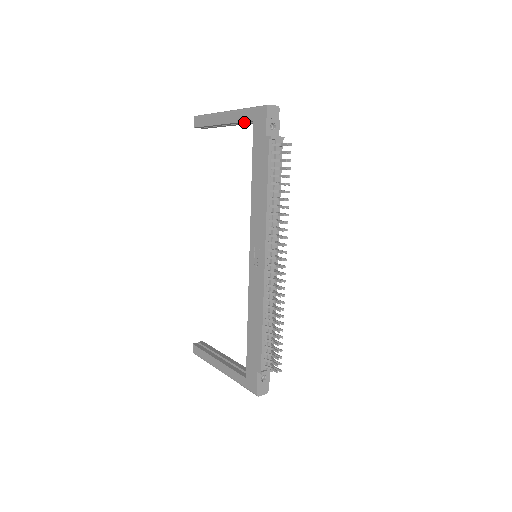
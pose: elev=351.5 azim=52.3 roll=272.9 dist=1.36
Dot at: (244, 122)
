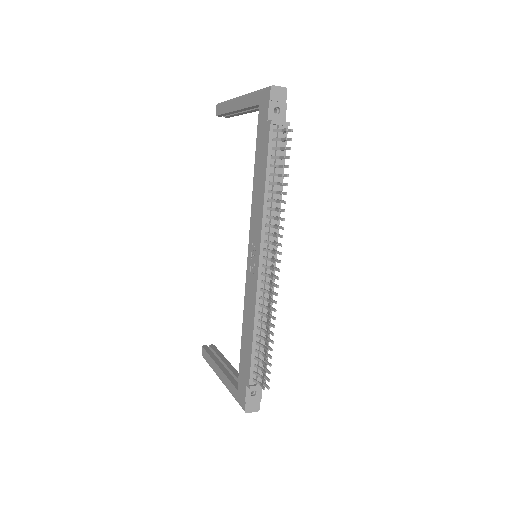
Dot at: (254, 107)
